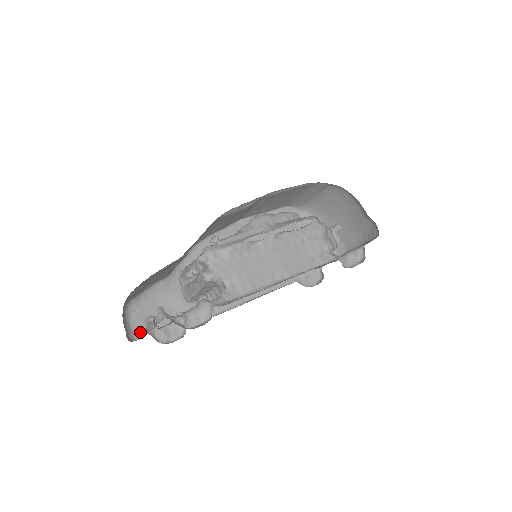
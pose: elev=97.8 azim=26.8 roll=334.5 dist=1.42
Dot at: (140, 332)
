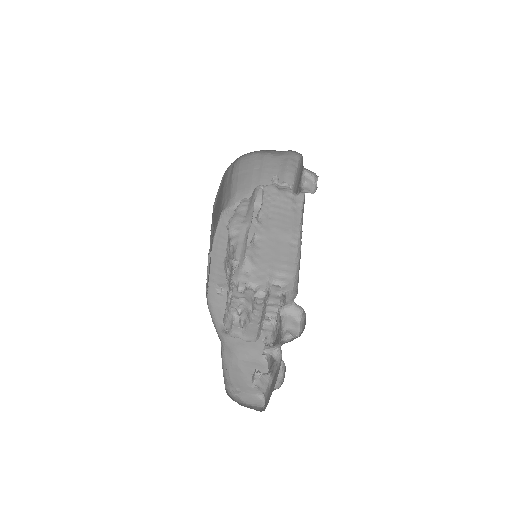
Dot at: (258, 399)
